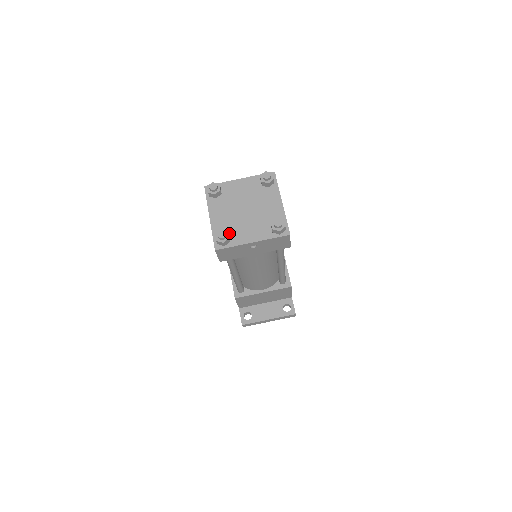
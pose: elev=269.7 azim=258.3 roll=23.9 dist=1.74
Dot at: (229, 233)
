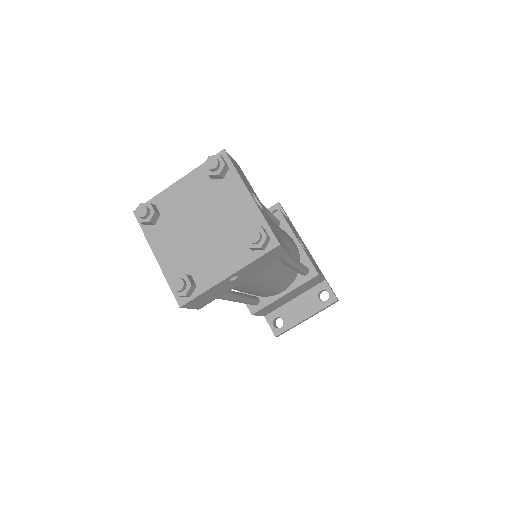
Dot at: (190, 273)
